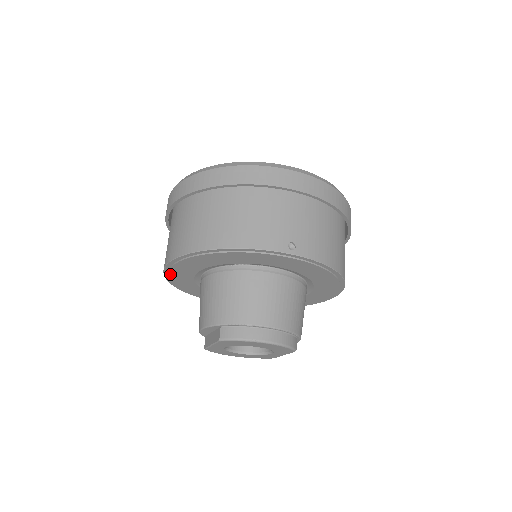
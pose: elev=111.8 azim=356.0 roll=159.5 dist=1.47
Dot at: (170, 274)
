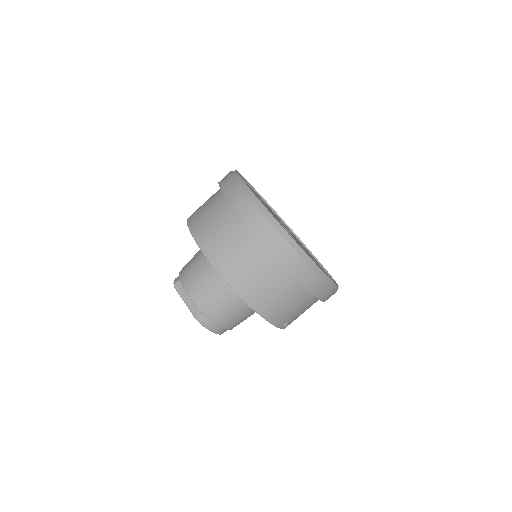
Dot at: occluded
